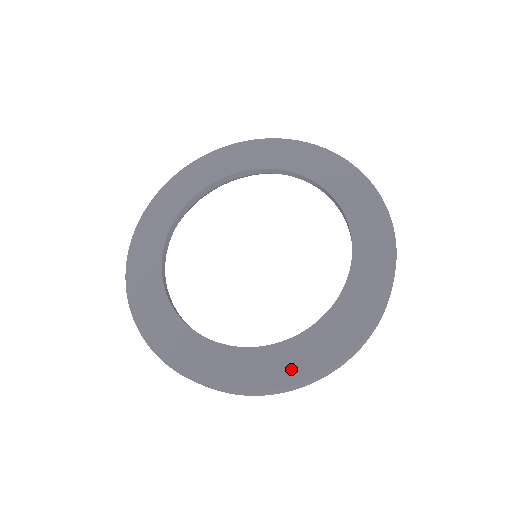
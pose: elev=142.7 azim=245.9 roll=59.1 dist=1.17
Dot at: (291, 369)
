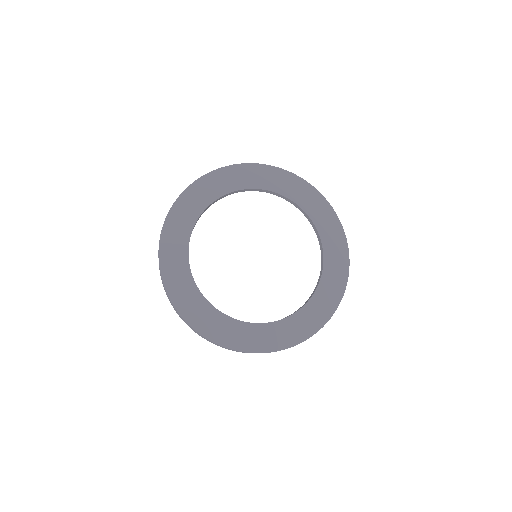
Dot at: (324, 310)
